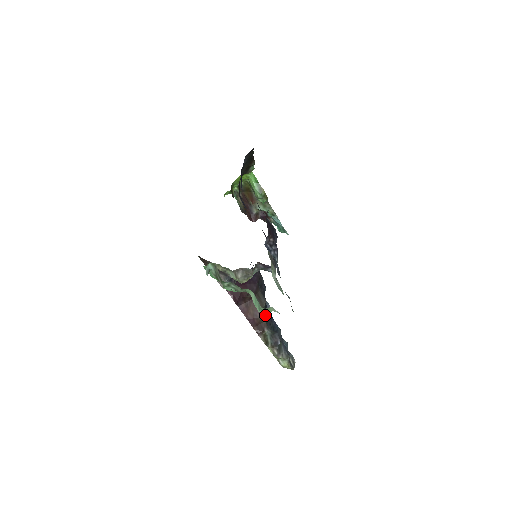
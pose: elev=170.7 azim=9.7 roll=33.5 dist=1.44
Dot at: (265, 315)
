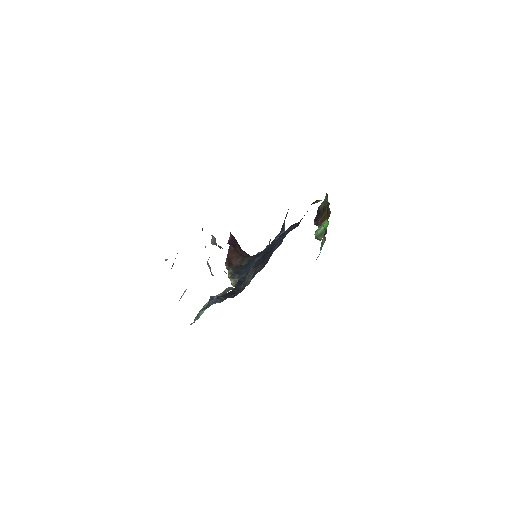
Dot at: (239, 266)
